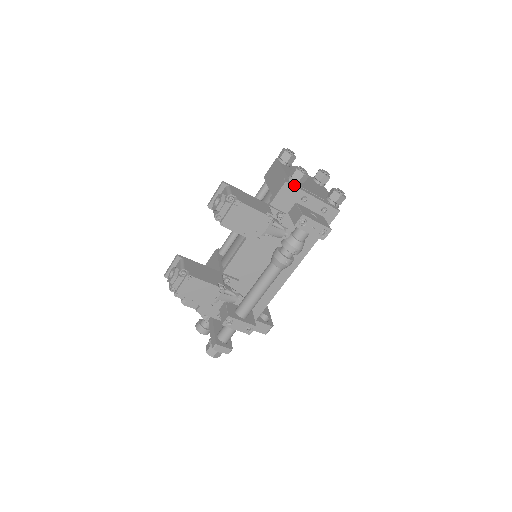
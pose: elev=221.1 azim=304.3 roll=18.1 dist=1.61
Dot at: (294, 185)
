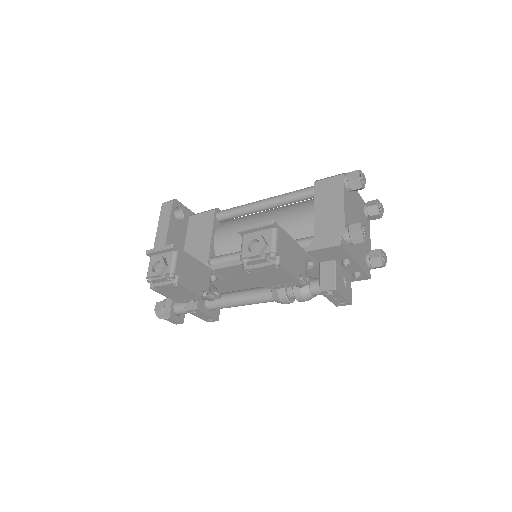
Dot at: (346, 249)
